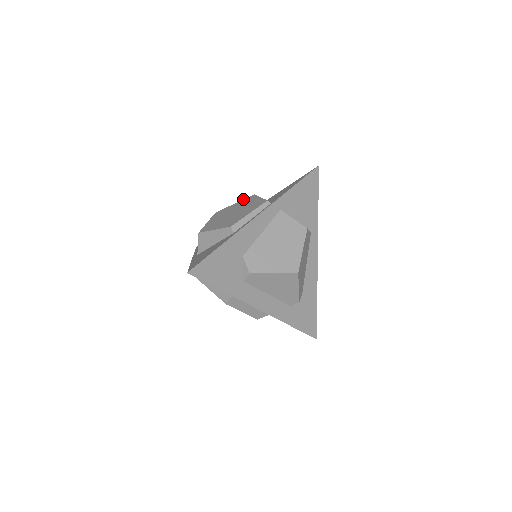
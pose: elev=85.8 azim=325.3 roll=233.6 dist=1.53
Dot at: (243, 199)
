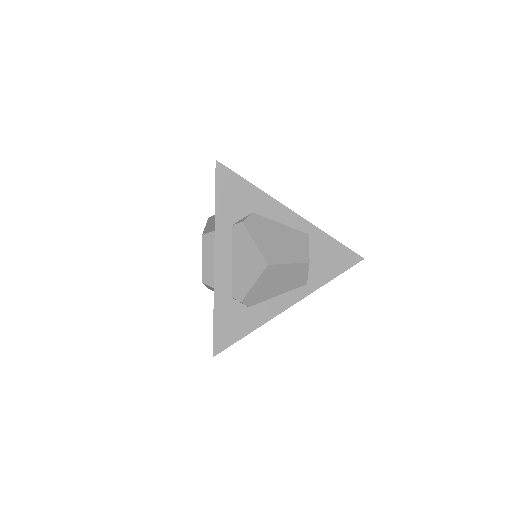
Dot at: occluded
